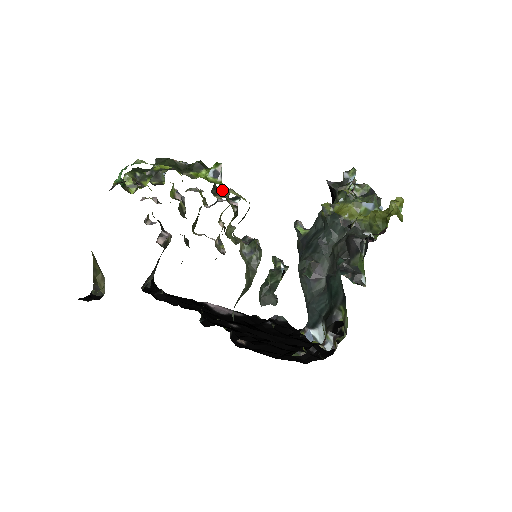
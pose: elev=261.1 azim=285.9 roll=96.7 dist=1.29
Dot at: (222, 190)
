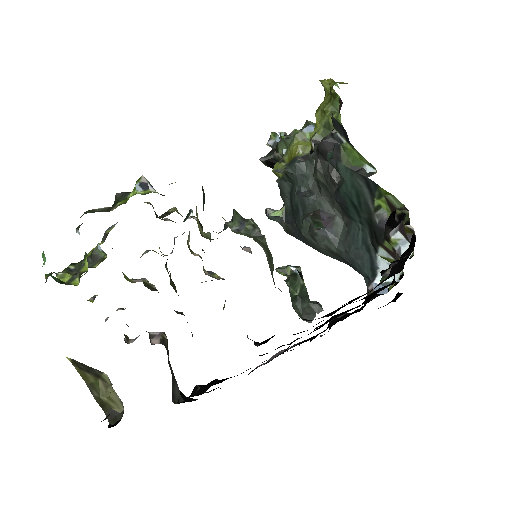
Dot at: (167, 211)
